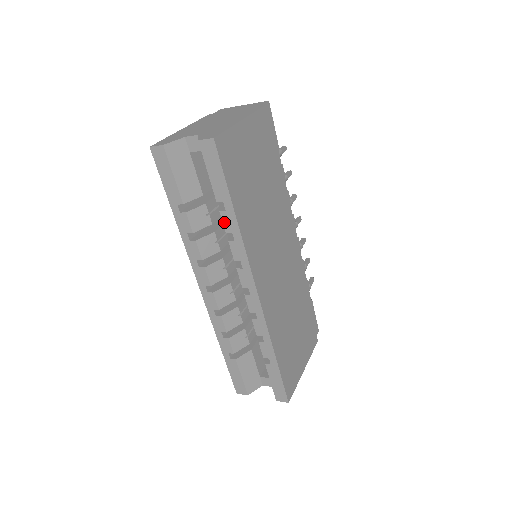
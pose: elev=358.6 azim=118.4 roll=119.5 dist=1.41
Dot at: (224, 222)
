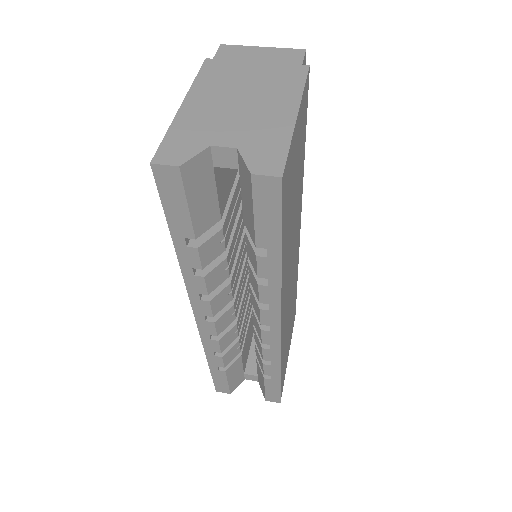
Dot at: (259, 267)
